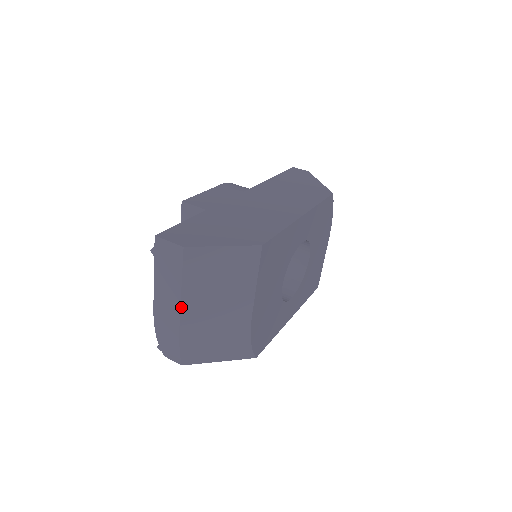
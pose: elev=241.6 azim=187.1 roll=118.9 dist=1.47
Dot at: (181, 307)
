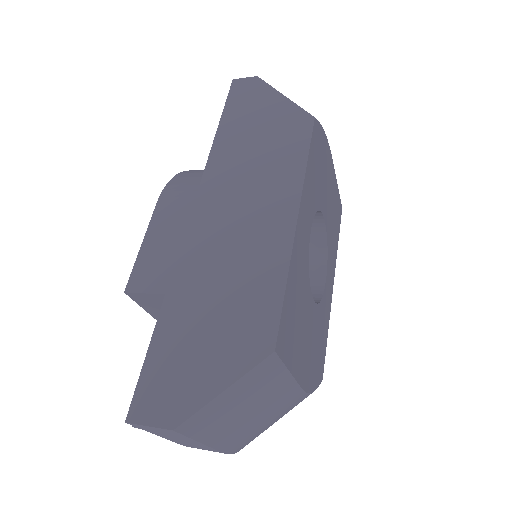
Dot at: (214, 448)
